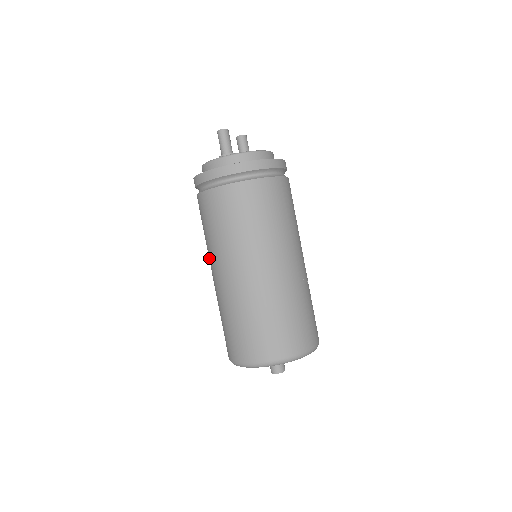
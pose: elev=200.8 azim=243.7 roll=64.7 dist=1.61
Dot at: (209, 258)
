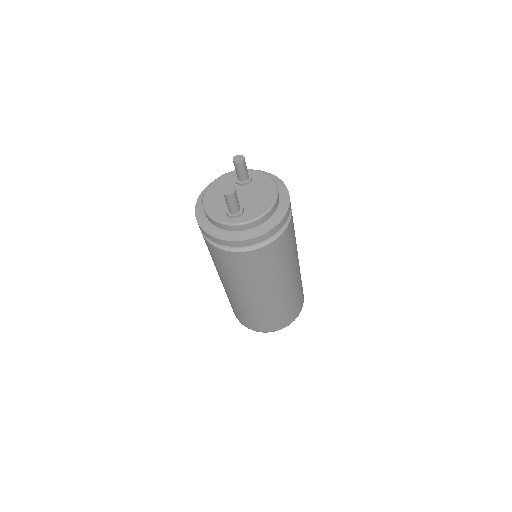
Dot at: (217, 271)
